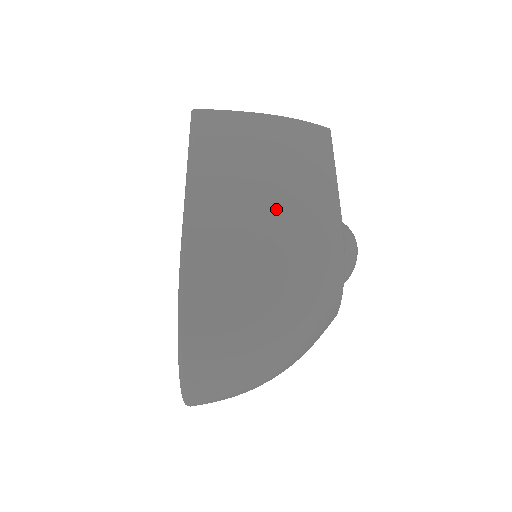
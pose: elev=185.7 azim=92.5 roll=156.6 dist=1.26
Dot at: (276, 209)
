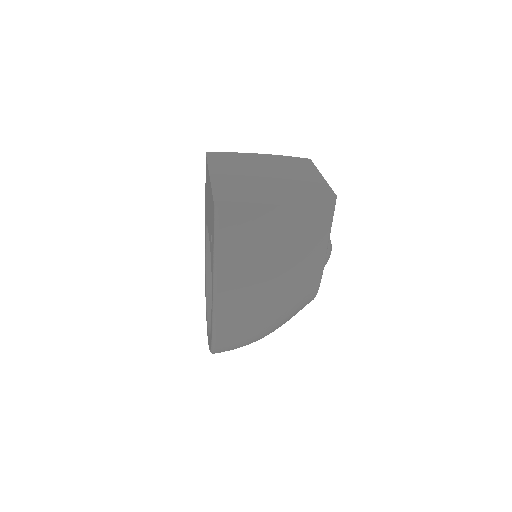
Dot at: (277, 290)
